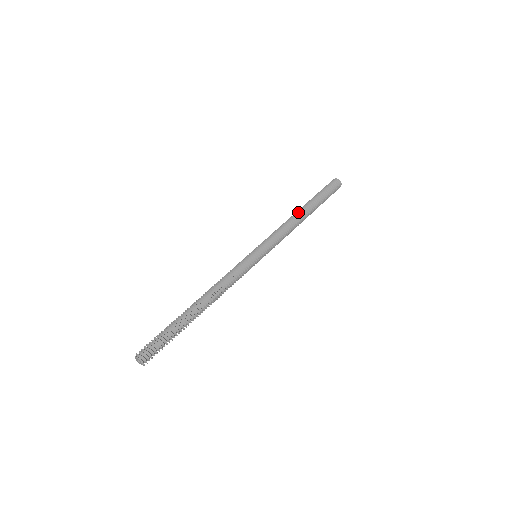
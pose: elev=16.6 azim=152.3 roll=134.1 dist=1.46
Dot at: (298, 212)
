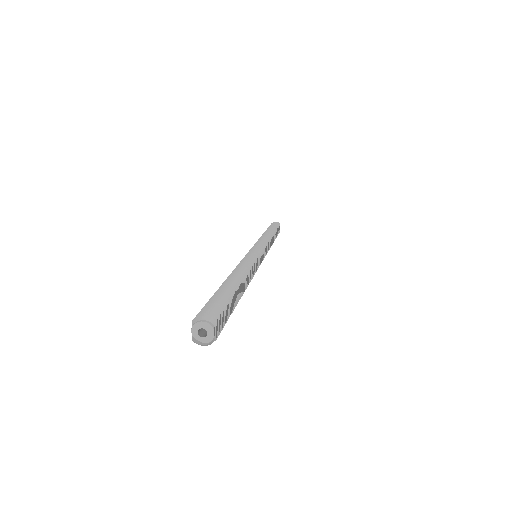
Dot at: (270, 233)
